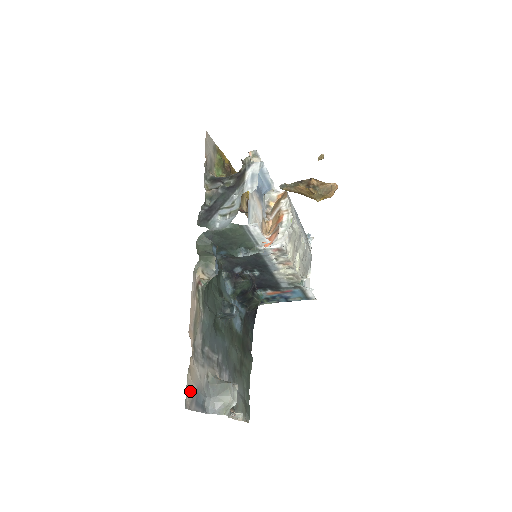
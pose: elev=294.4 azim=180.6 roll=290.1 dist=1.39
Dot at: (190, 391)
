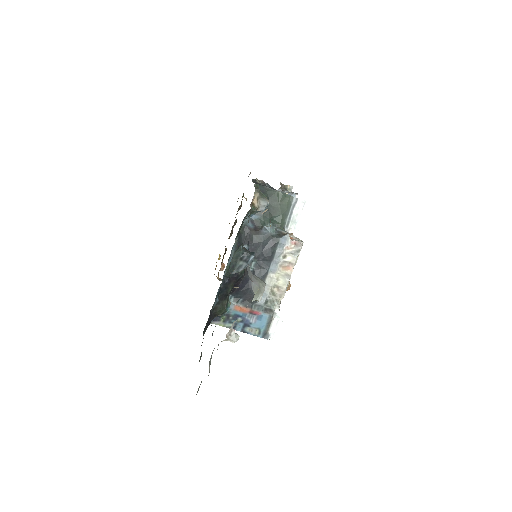
Dot at: occluded
